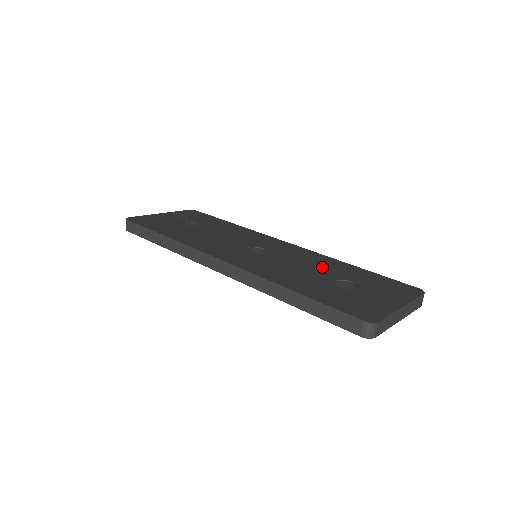
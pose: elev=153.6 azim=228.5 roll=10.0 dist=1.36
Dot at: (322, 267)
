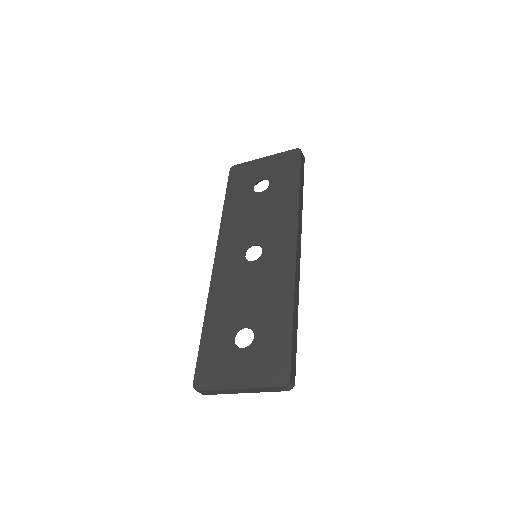
Dot at: (263, 303)
